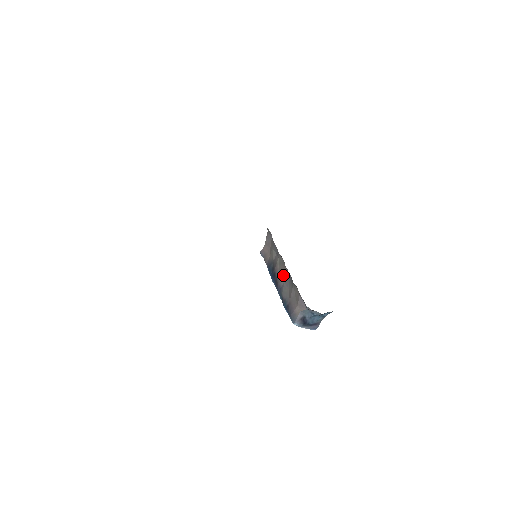
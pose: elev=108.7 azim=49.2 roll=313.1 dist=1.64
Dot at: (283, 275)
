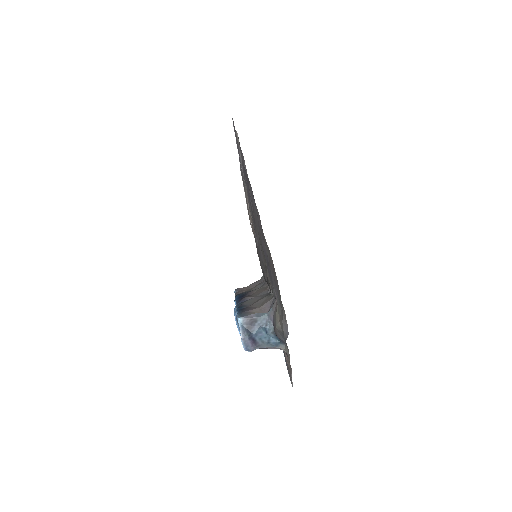
Dot at: (258, 293)
